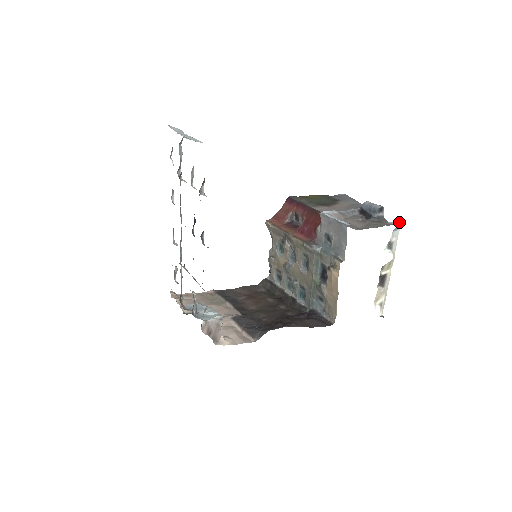
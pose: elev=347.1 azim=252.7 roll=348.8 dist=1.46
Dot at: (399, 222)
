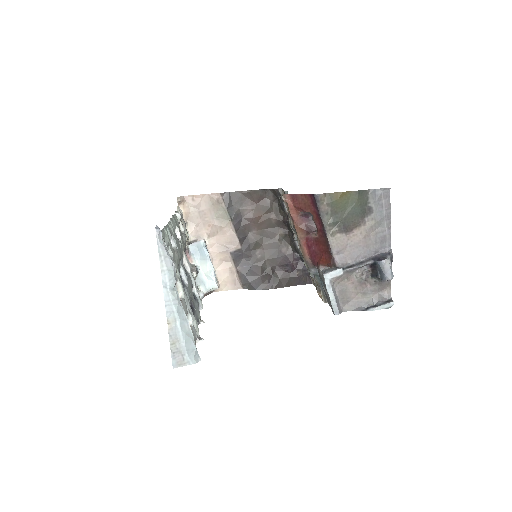
Dot at: (390, 307)
